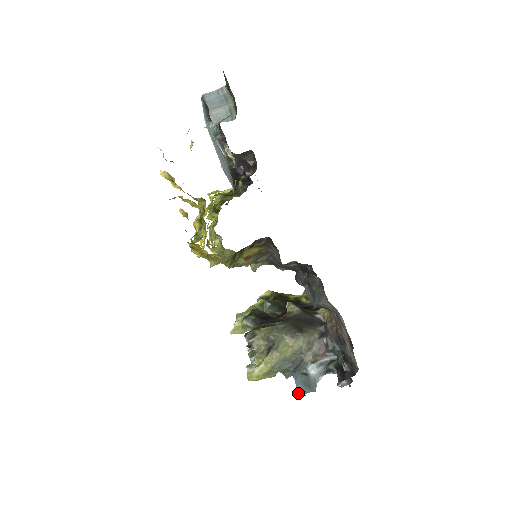
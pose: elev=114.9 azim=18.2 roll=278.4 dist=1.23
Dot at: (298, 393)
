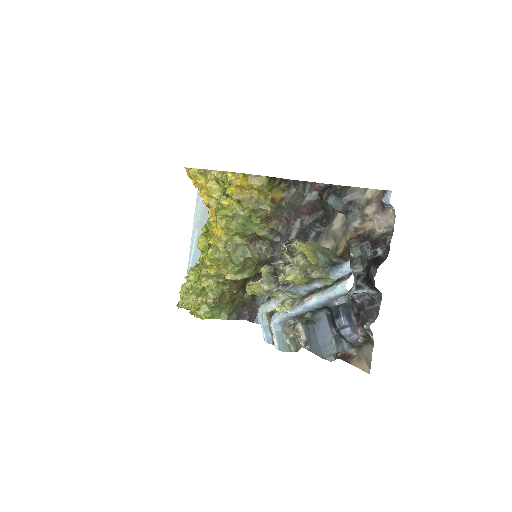
Dot at: (347, 263)
